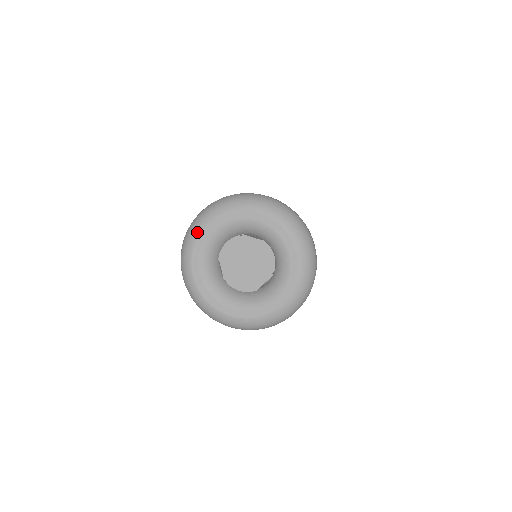
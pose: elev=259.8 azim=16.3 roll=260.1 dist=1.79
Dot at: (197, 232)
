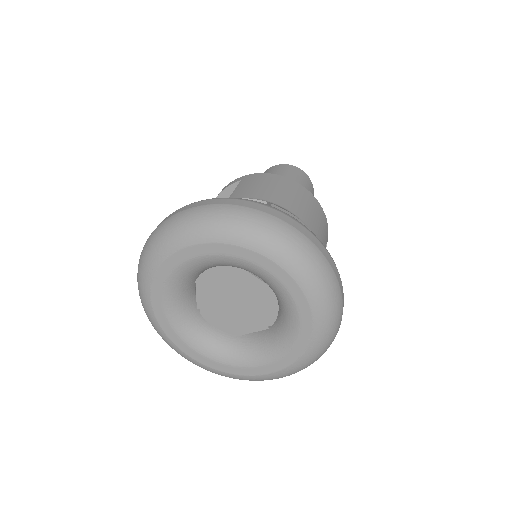
Dot at: (168, 249)
